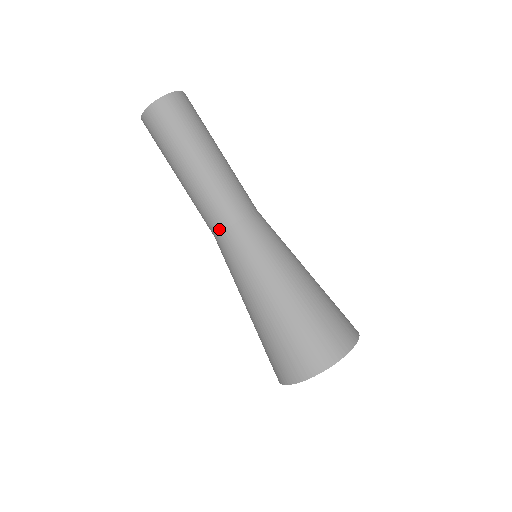
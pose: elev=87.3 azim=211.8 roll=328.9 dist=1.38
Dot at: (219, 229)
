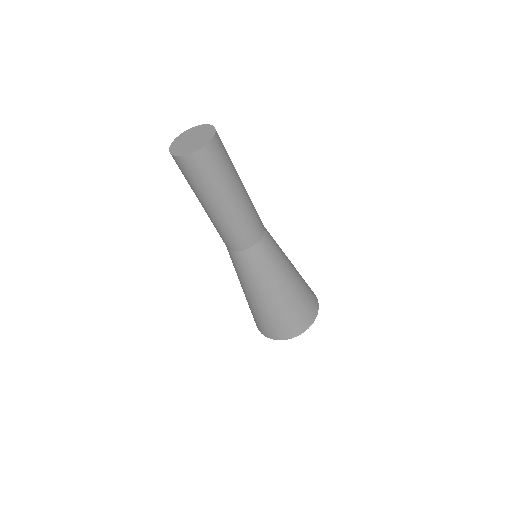
Dot at: (246, 247)
